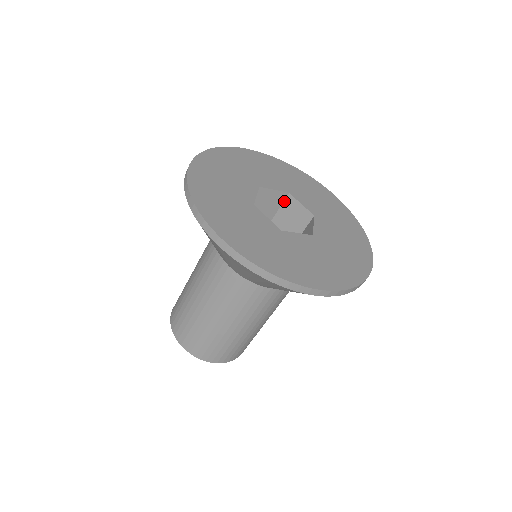
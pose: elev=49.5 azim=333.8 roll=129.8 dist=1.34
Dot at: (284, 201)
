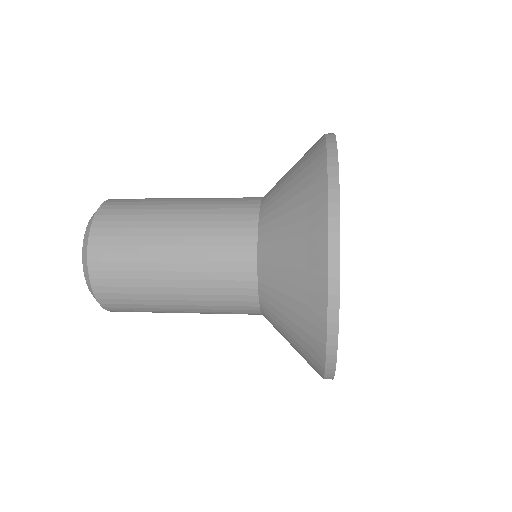
Dot at: occluded
